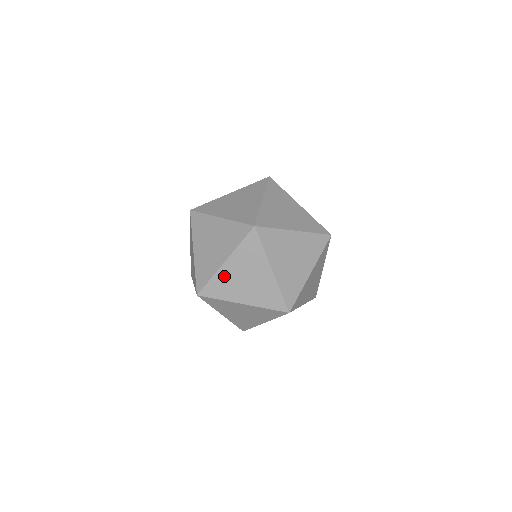
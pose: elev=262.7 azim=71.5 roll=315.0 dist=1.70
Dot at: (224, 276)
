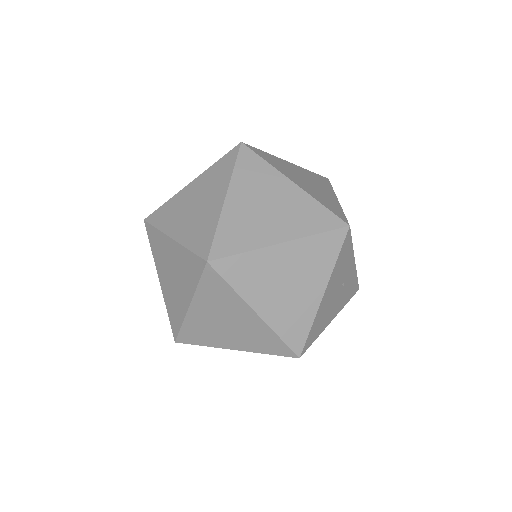
Dot at: (265, 261)
